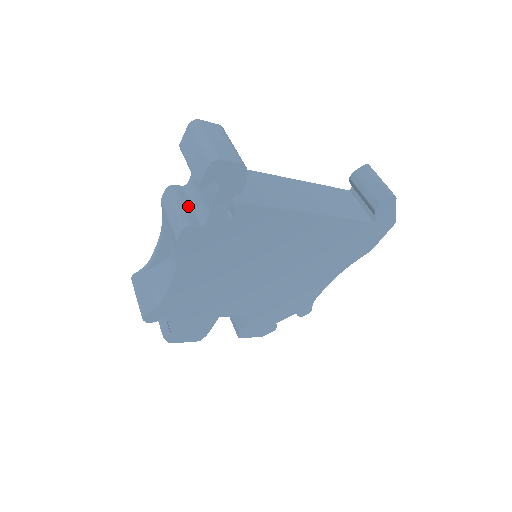
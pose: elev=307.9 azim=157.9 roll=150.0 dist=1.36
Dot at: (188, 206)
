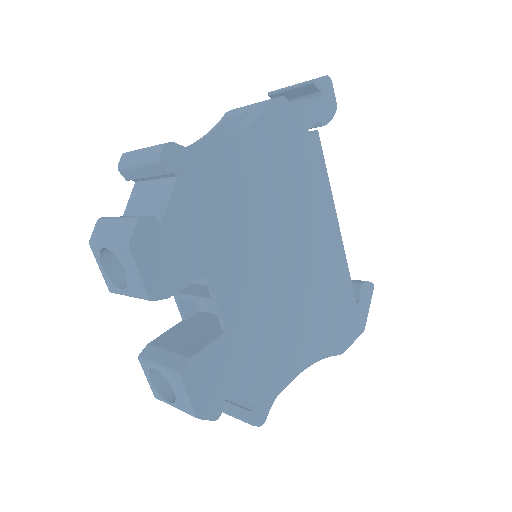
Dot at: occluded
